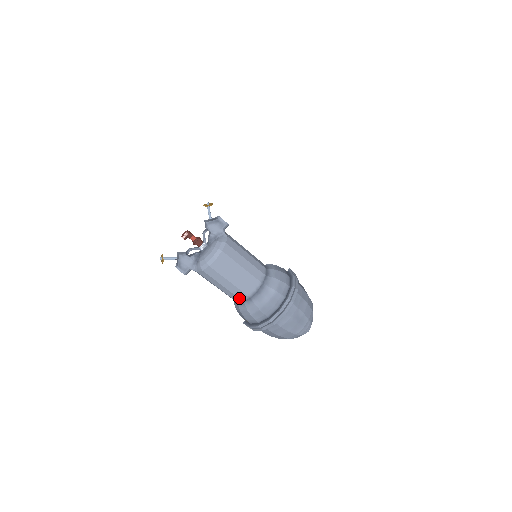
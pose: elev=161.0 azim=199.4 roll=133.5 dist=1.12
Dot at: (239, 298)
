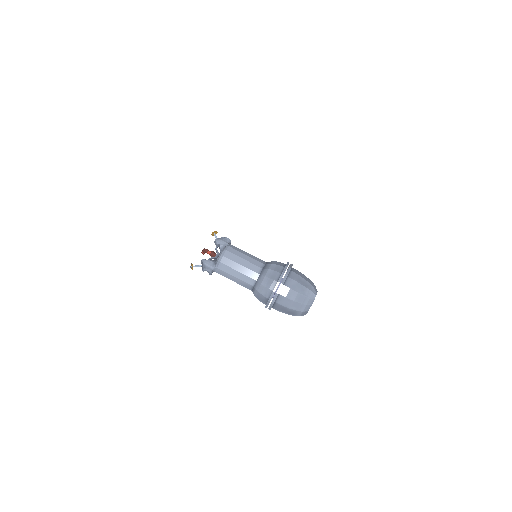
Dot at: (252, 279)
